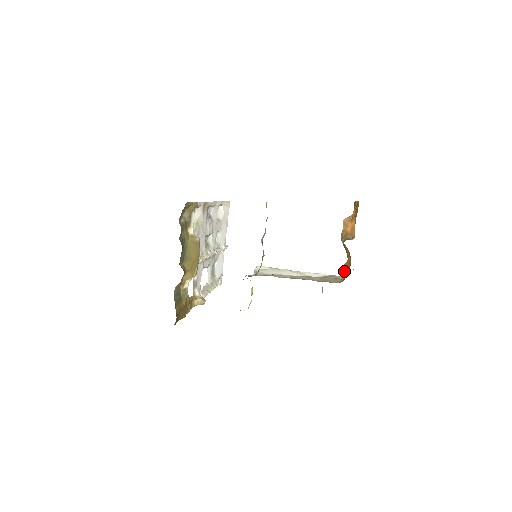
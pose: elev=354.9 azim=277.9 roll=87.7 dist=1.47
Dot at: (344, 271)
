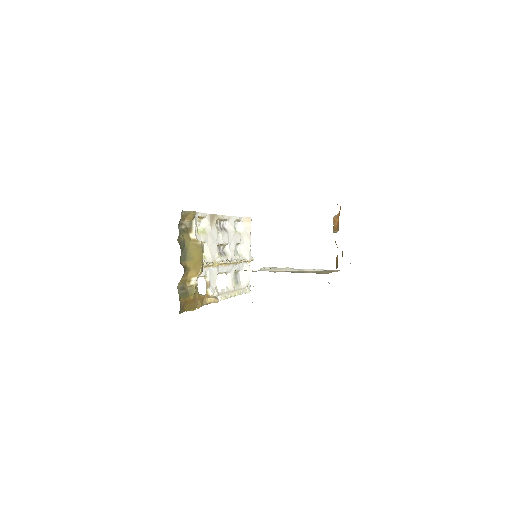
Dot at: (336, 263)
